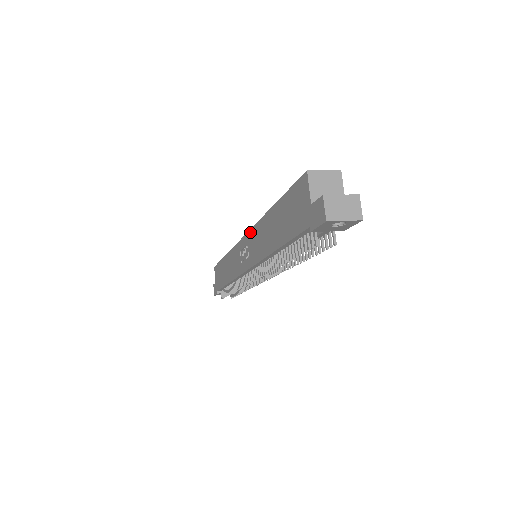
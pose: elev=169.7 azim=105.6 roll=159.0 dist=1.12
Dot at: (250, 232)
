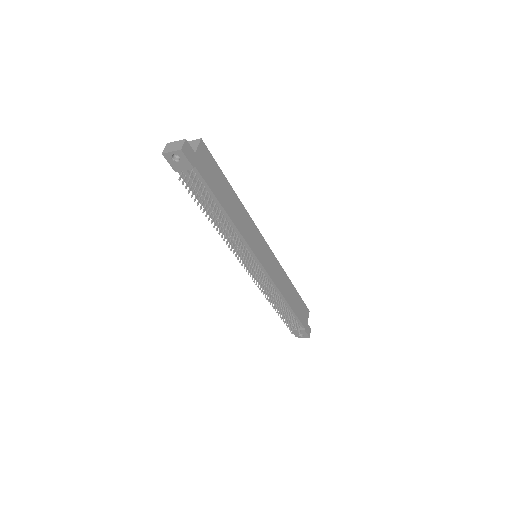
Dot at: occluded
